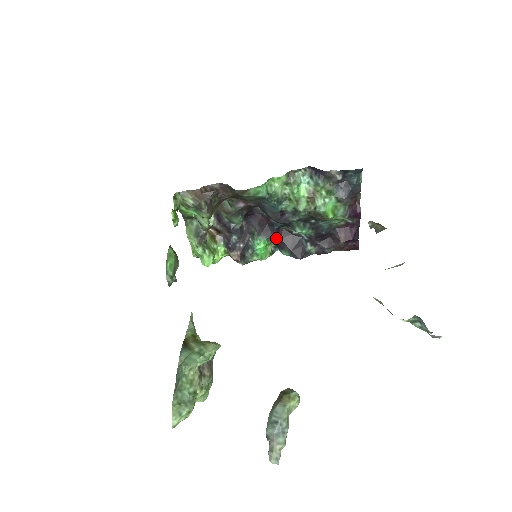
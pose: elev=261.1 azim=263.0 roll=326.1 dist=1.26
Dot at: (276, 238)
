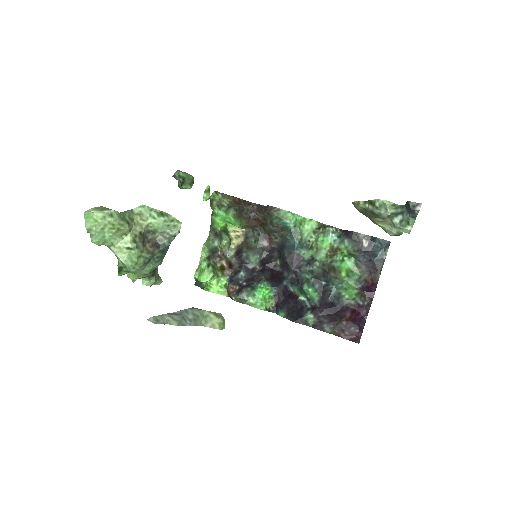
Dot at: (280, 295)
